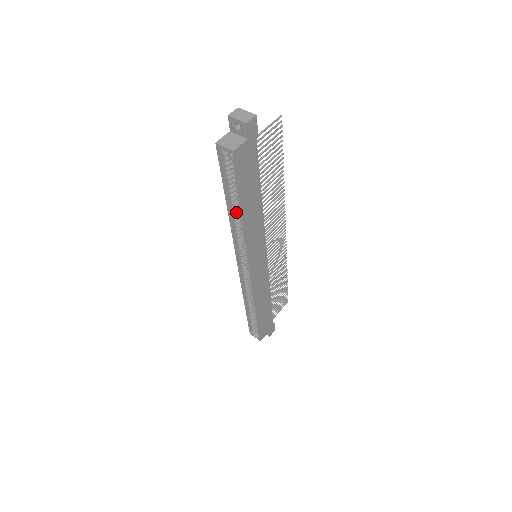
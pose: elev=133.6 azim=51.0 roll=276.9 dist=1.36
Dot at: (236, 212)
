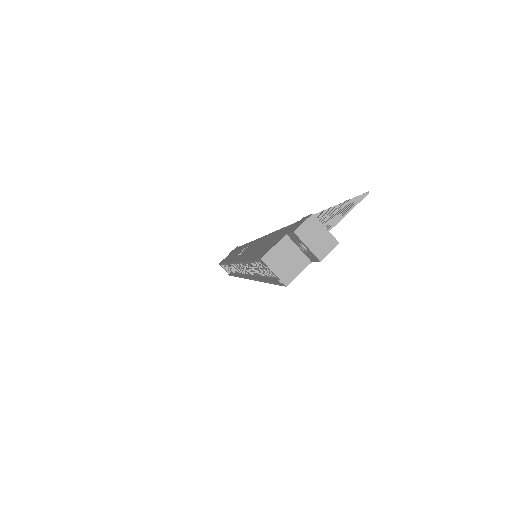
Dot at: occluded
